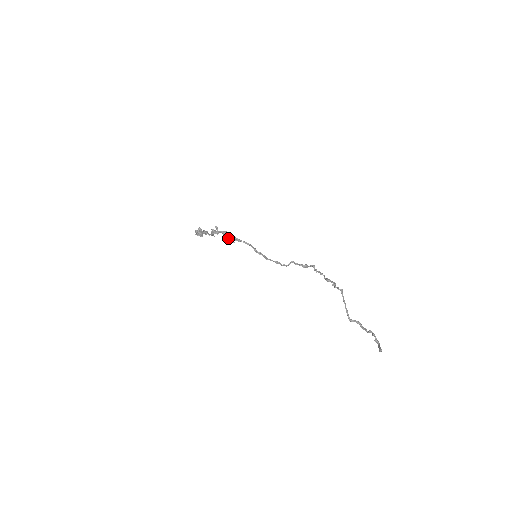
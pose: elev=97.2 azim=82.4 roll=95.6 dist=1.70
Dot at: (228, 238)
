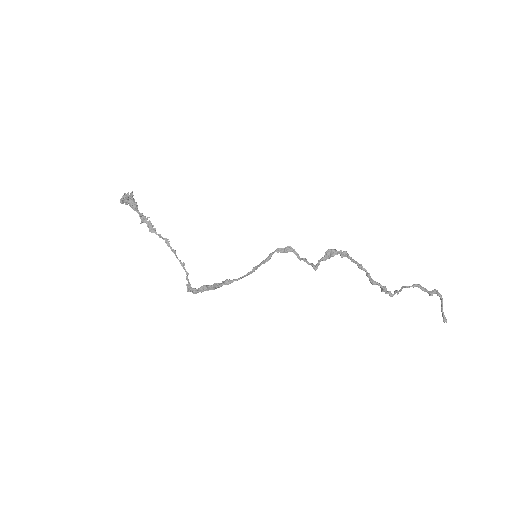
Dot at: (216, 287)
